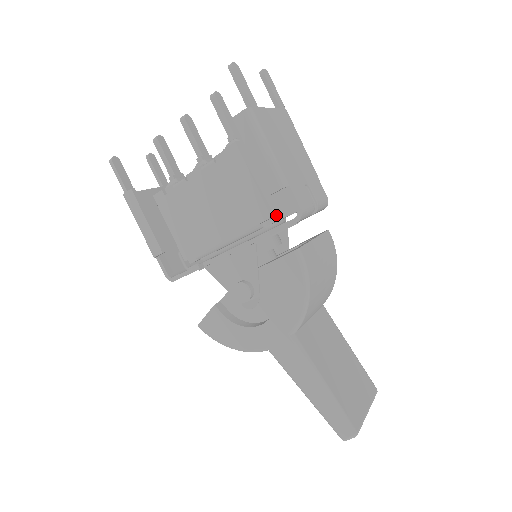
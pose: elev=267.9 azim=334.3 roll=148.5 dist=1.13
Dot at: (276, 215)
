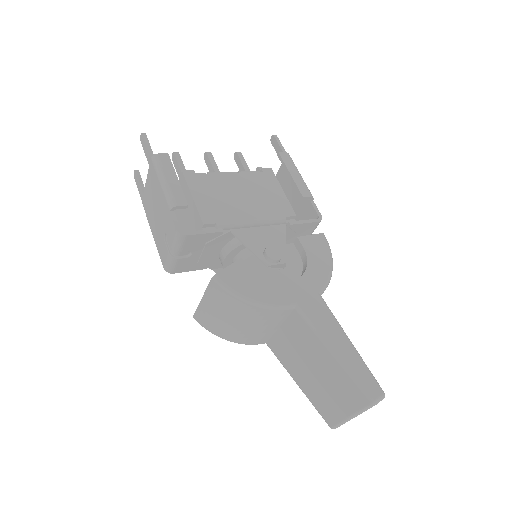
Dot at: occluded
